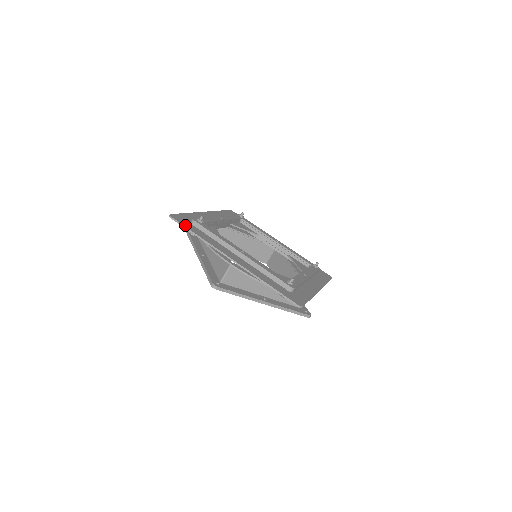
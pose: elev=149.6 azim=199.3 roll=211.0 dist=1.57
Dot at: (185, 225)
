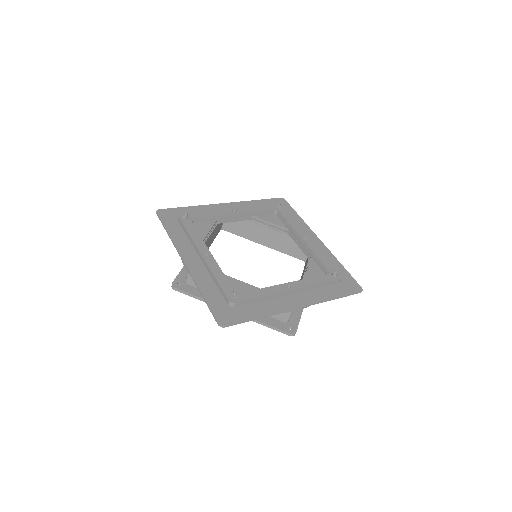
Dot at: (241, 319)
